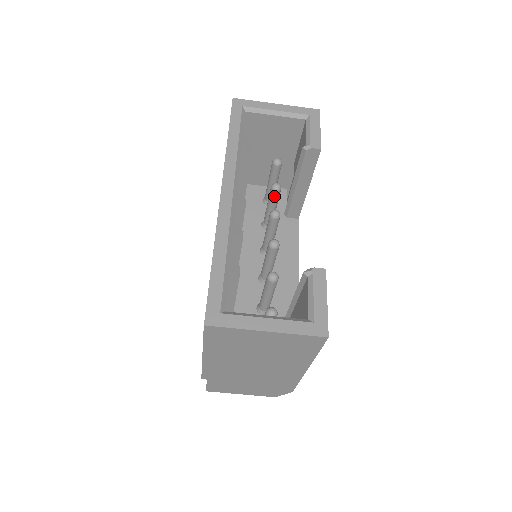
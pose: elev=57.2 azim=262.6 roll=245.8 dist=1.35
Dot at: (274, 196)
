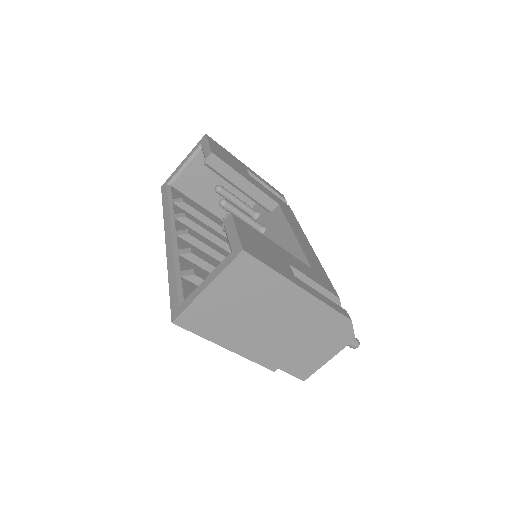
Dot at: (228, 209)
